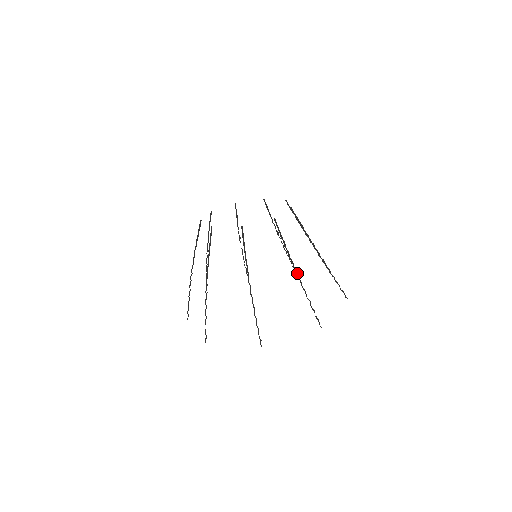
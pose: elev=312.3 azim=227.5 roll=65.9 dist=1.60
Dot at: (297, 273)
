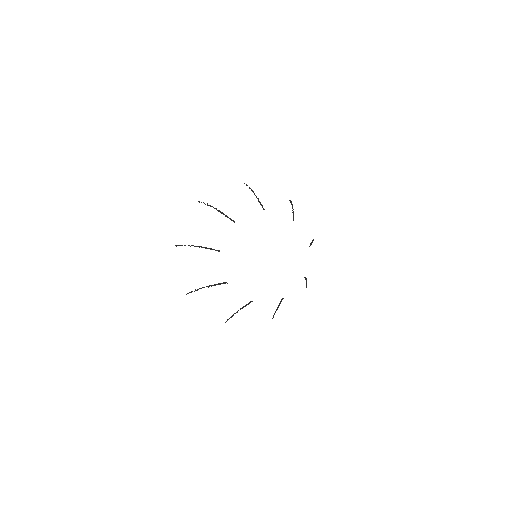
Dot at: (237, 312)
